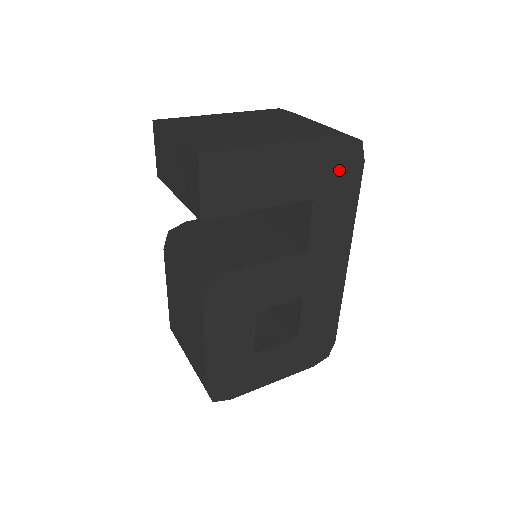
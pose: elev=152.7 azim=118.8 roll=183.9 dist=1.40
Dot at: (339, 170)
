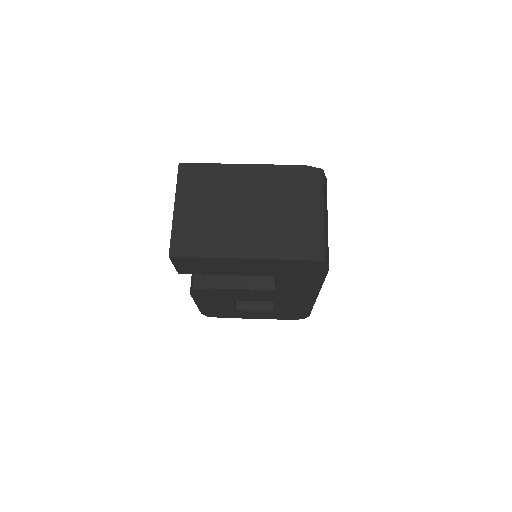
Dot at: (301, 270)
